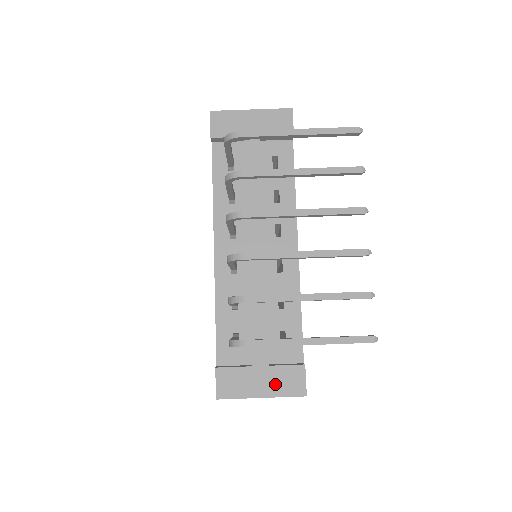
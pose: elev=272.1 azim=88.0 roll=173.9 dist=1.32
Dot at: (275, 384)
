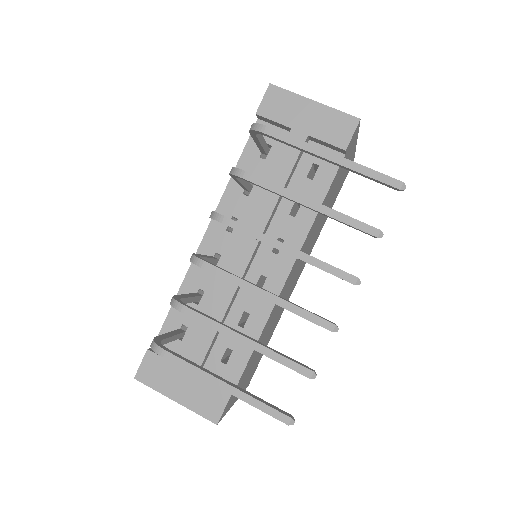
Dot at: (194, 396)
